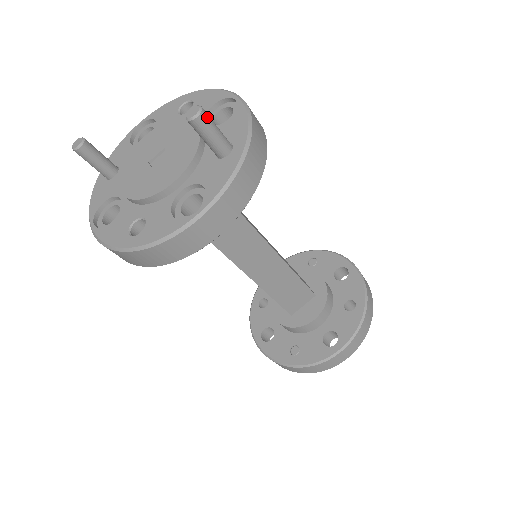
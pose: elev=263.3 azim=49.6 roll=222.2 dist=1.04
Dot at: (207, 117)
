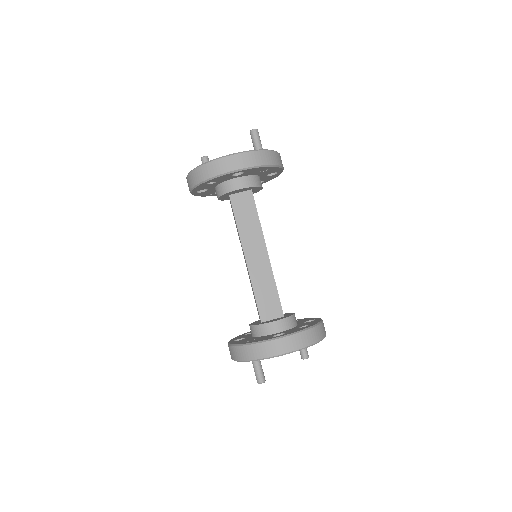
Dot at: (258, 133)
